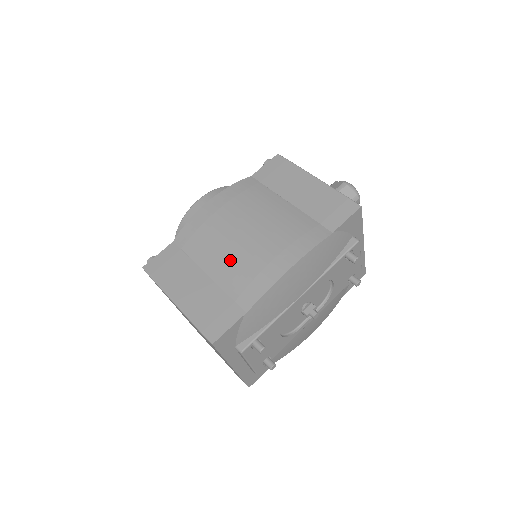
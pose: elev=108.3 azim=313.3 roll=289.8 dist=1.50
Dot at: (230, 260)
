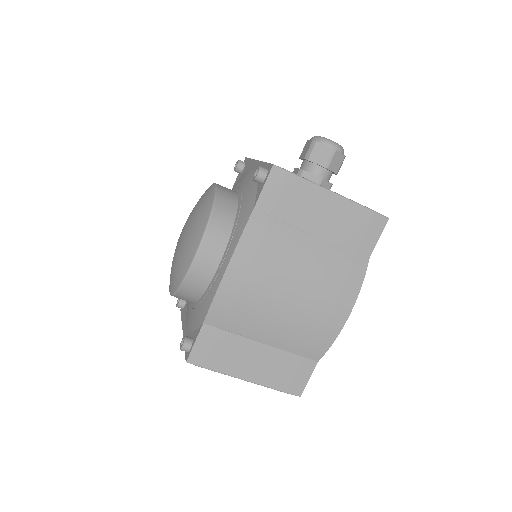
Dot at: (286, 327)
